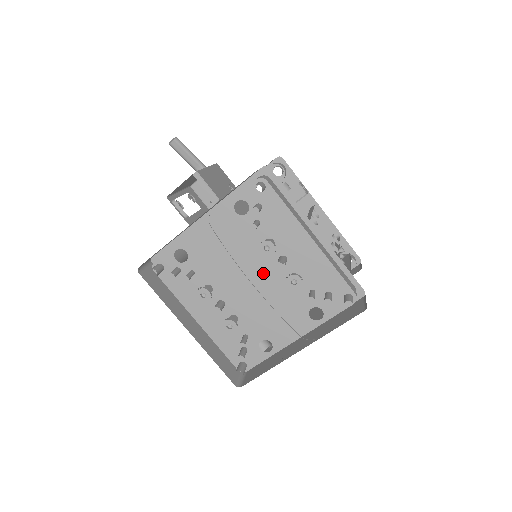
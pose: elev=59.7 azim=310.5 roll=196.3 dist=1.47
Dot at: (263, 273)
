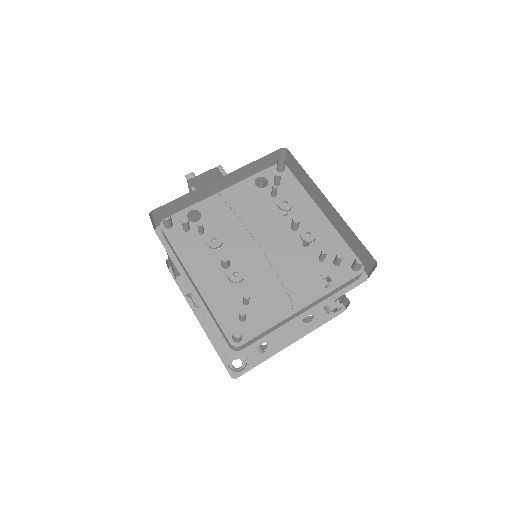
Dot at: (274, 238)
